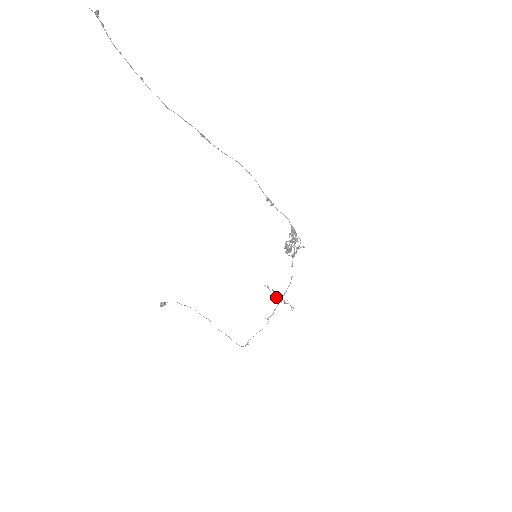
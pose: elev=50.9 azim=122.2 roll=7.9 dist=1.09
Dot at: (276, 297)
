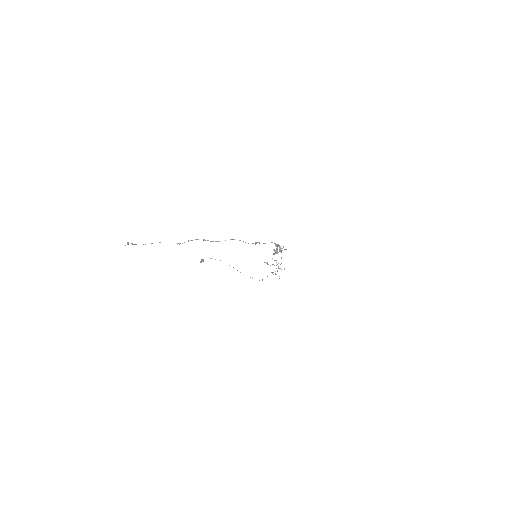
Dot at: occluded
